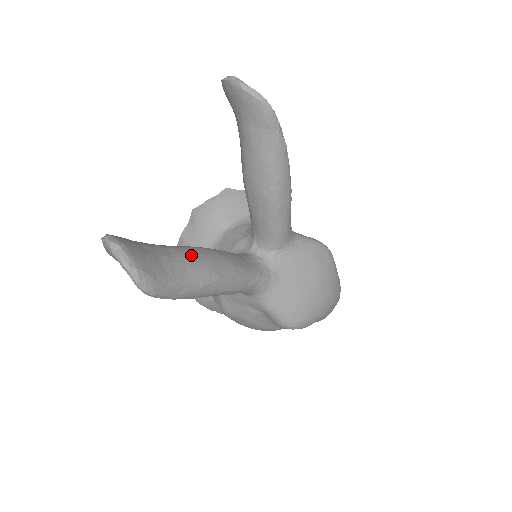
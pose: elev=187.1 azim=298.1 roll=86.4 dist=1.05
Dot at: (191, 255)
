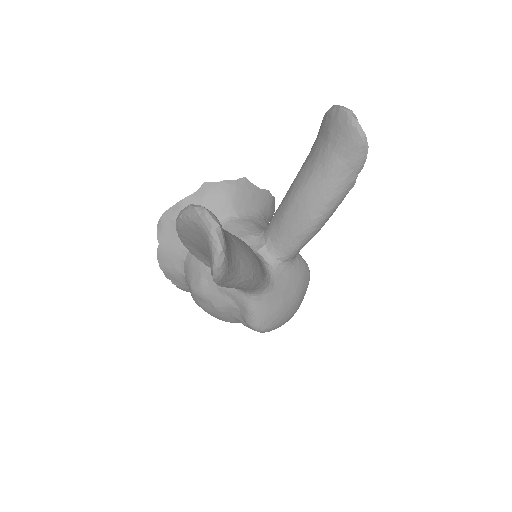
Dot at: (243, 248)
